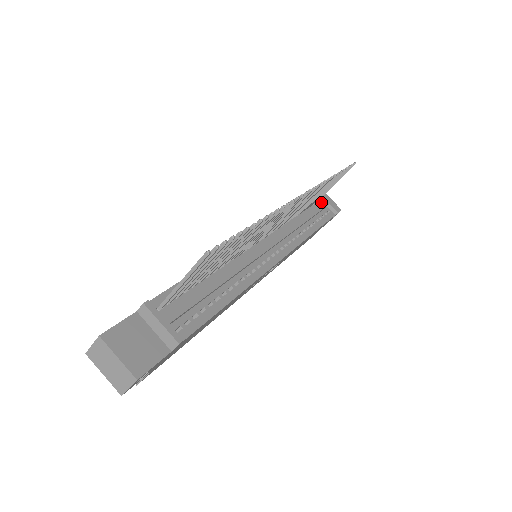
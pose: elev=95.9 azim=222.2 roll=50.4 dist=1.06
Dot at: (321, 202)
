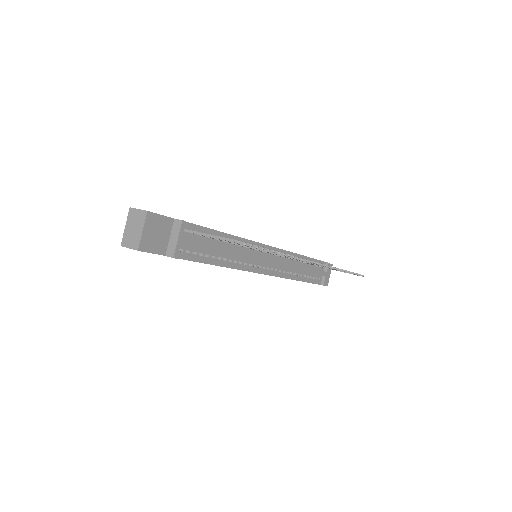
Dot at: (323, 269)
